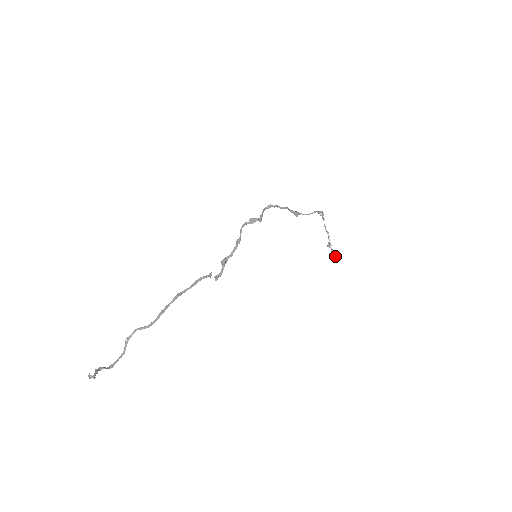
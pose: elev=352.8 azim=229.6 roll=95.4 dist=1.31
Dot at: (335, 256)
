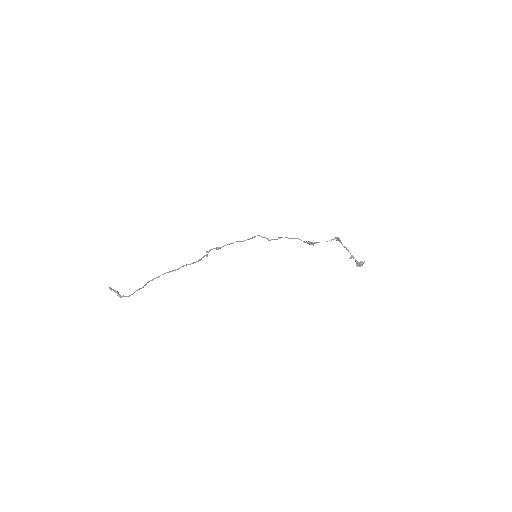
Dot at: (360, 263)
